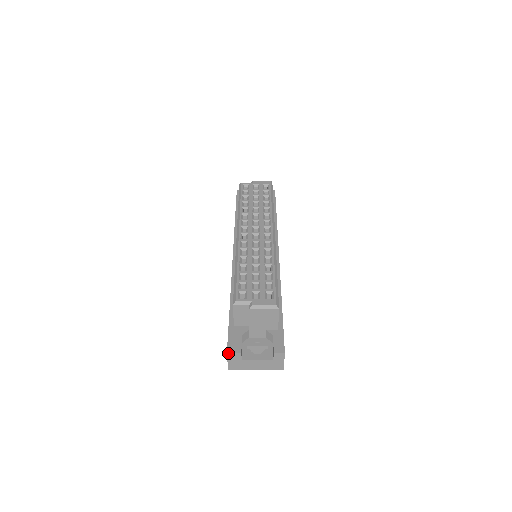
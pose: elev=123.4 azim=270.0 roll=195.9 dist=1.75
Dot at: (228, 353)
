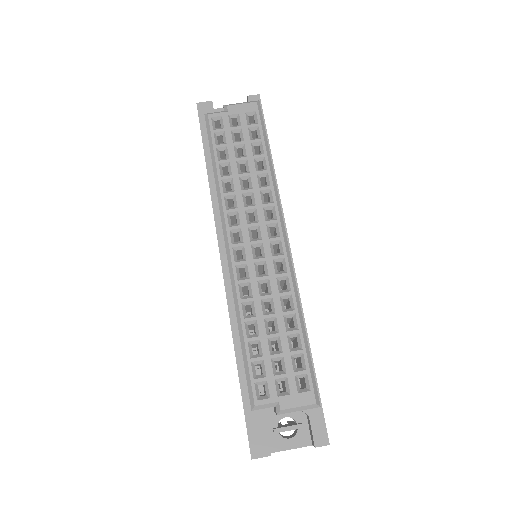
Dot at: occluded
